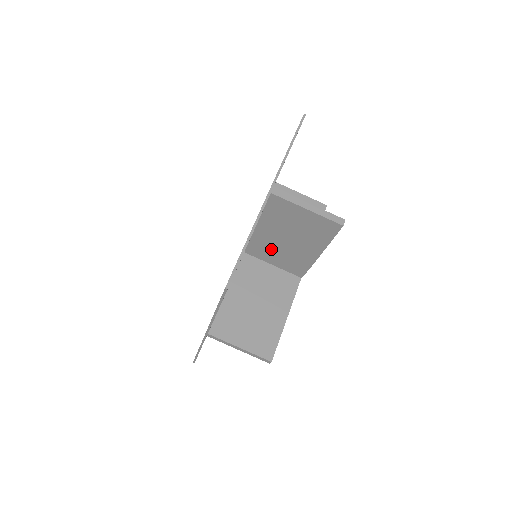
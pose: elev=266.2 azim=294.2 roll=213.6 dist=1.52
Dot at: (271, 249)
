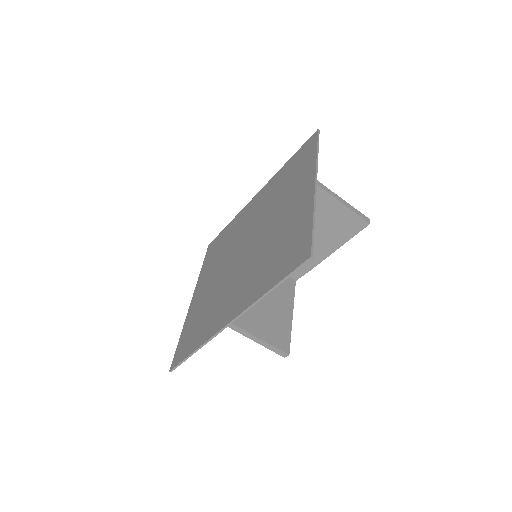
Dot at: occluded
